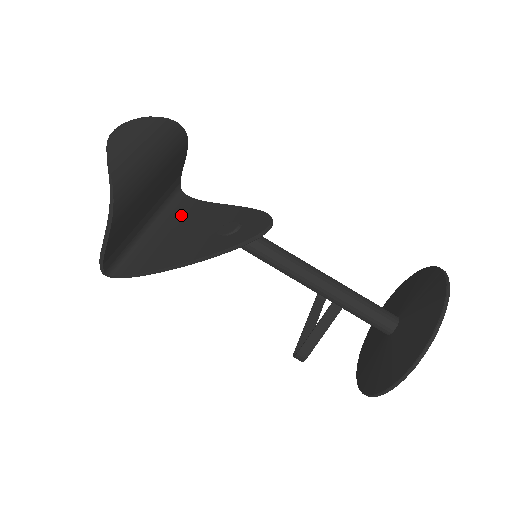
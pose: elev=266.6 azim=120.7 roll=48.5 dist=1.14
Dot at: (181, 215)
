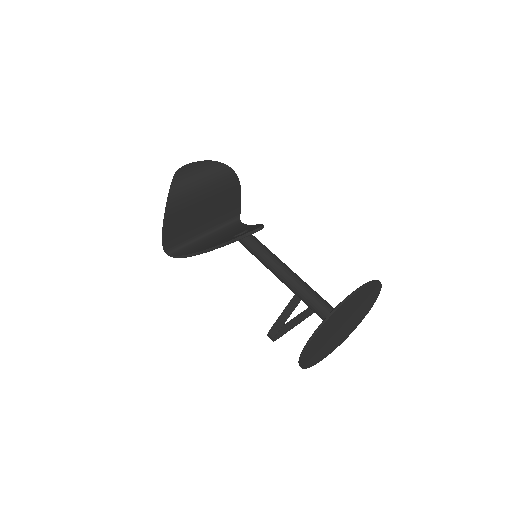
Dot at: (229, 231)
